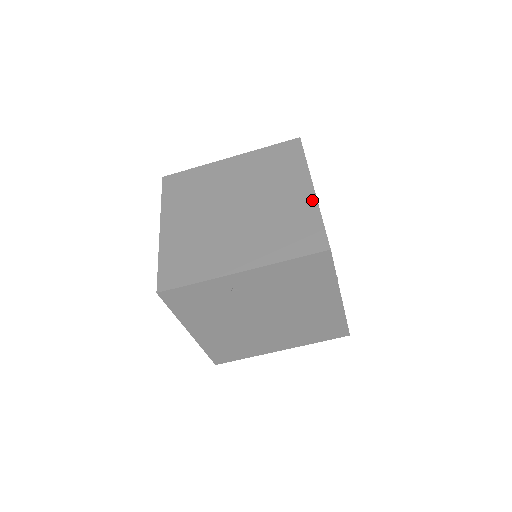
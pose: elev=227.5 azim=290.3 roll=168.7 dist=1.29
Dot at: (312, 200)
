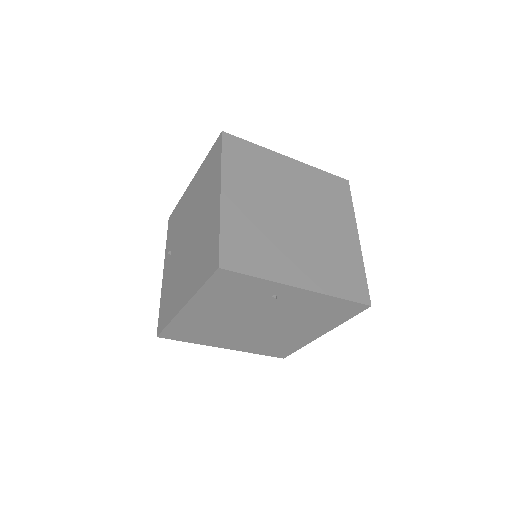
Dot at: (358, 250)
